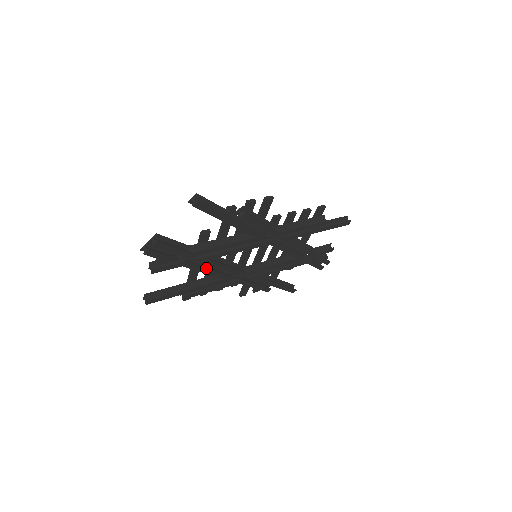
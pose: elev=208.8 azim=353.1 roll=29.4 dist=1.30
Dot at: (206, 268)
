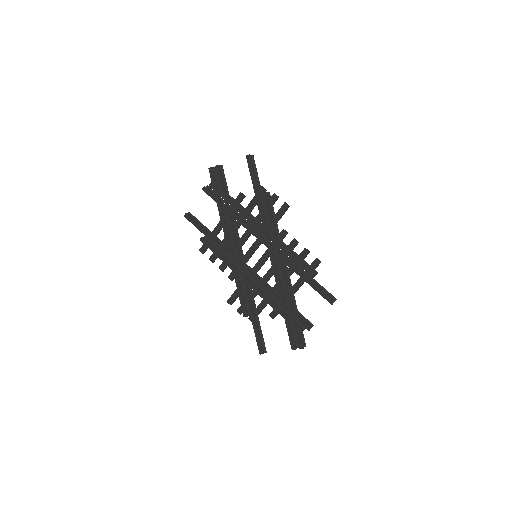
Dot at: (225, 223)
